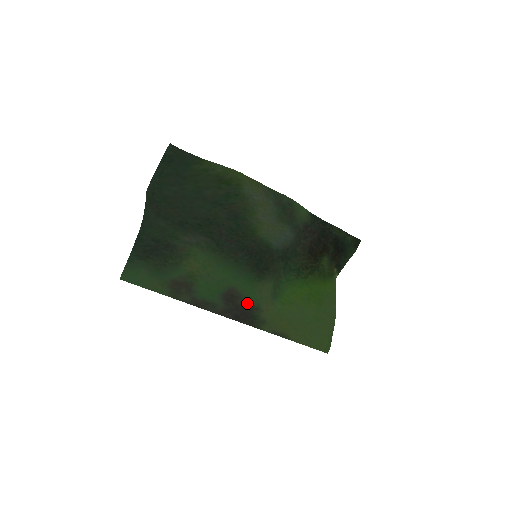
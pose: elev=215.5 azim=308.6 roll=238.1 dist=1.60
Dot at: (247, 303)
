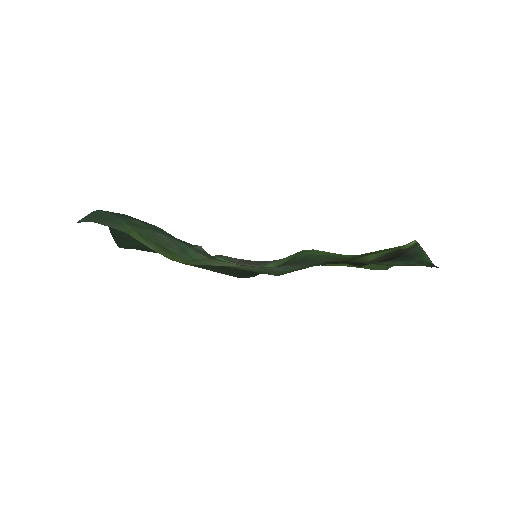
Dot at: (260, 266)
